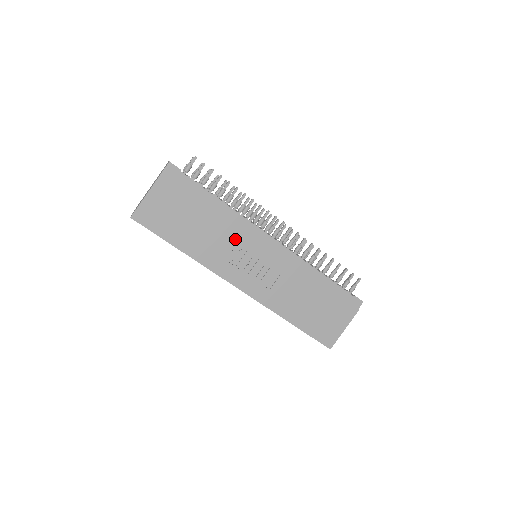
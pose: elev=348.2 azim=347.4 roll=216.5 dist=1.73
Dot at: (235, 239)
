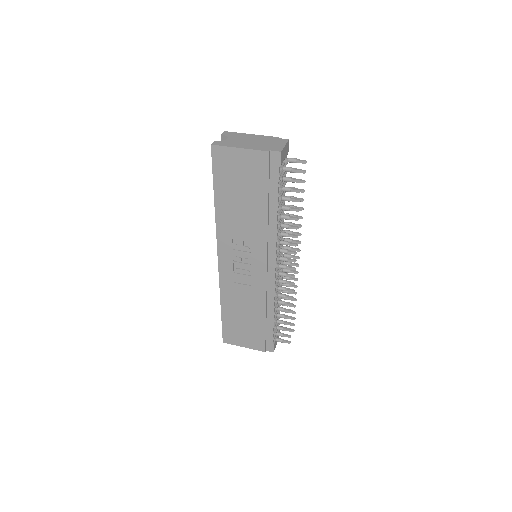
Dot at: (254, 239)
